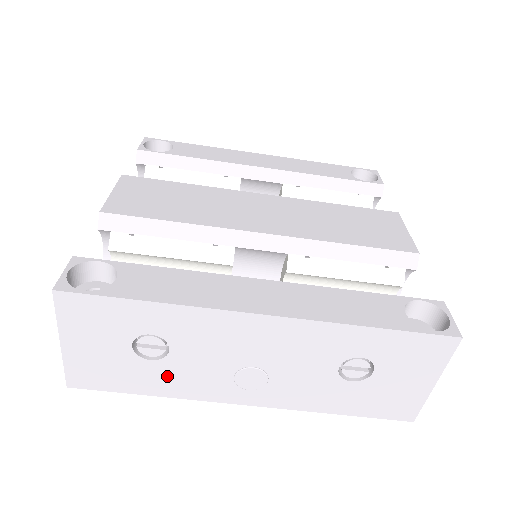
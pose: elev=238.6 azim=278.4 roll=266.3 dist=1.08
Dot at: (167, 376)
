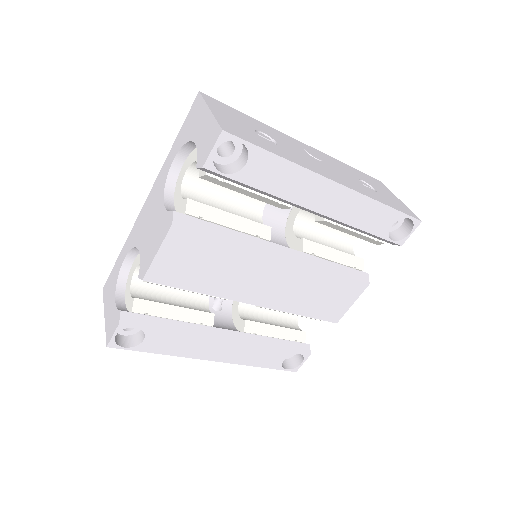
Dot at: occluded
